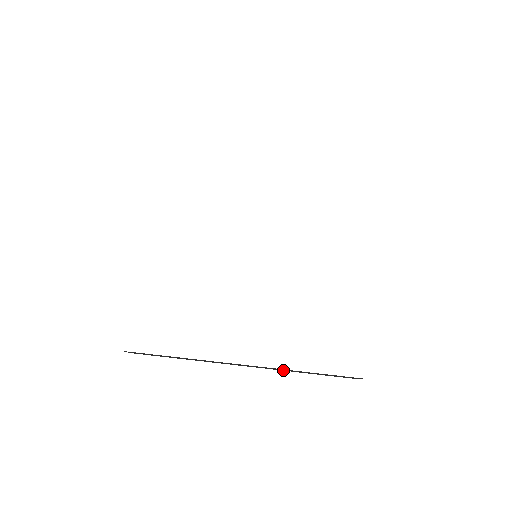
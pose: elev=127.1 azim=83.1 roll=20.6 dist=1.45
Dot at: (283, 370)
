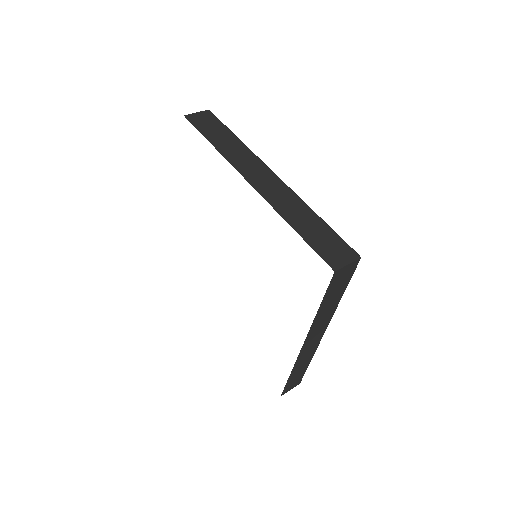
Dot at: occluded
